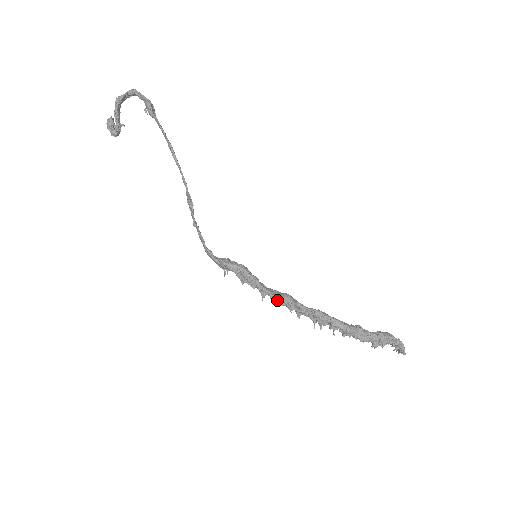
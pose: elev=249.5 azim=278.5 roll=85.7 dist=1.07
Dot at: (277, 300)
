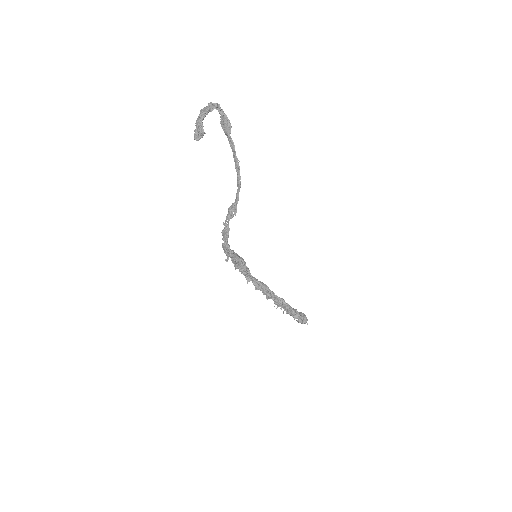
Dot at: (258, 286)
